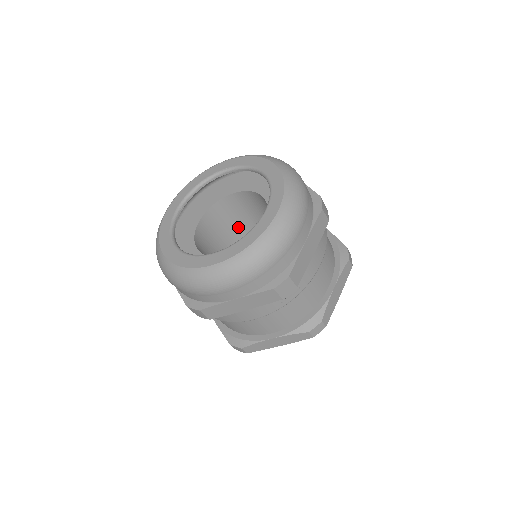
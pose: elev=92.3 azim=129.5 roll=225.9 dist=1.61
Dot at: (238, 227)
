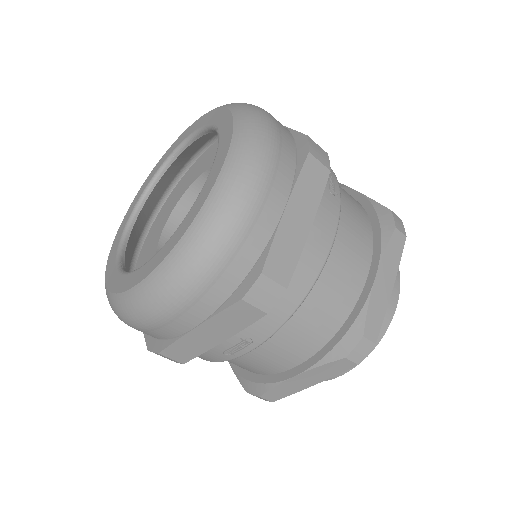
Dot at: occluded
